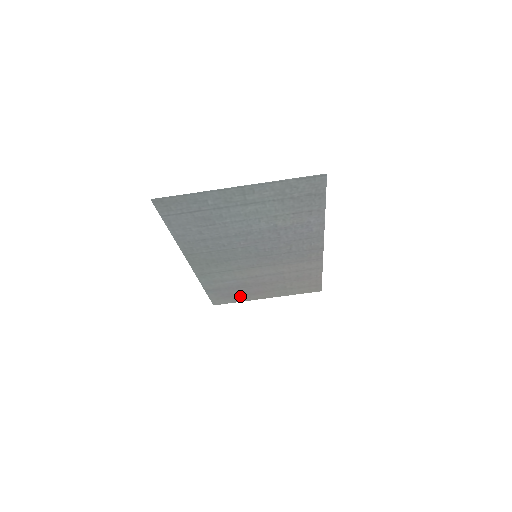
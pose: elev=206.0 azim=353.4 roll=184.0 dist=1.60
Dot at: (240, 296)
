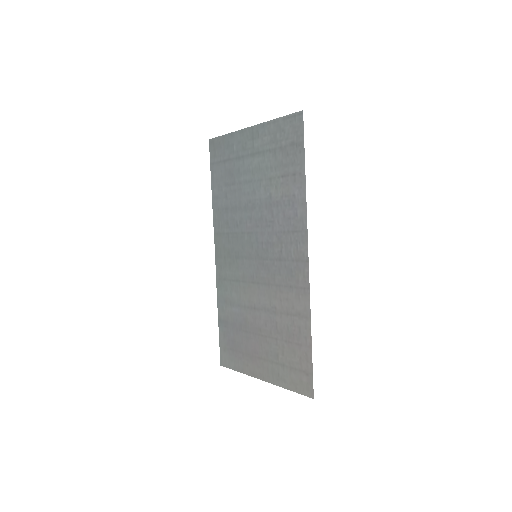
Dot at: (241, 355)
